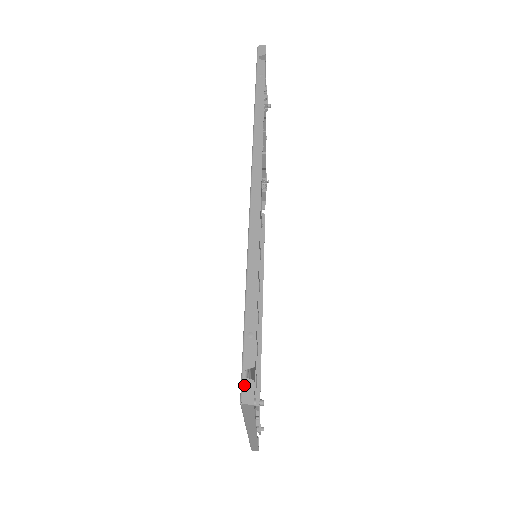
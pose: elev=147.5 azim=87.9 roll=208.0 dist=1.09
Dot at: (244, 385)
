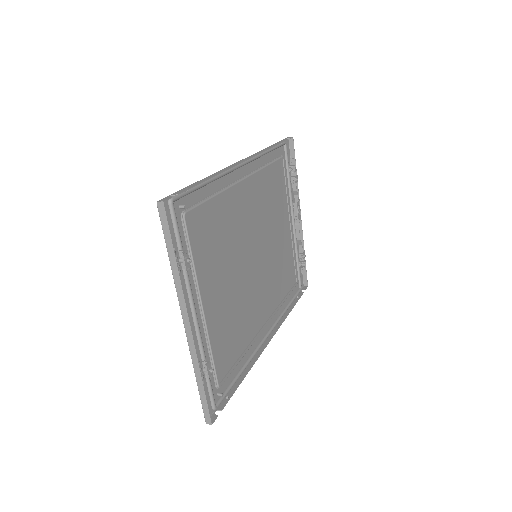
Dot at: (165, 198)
